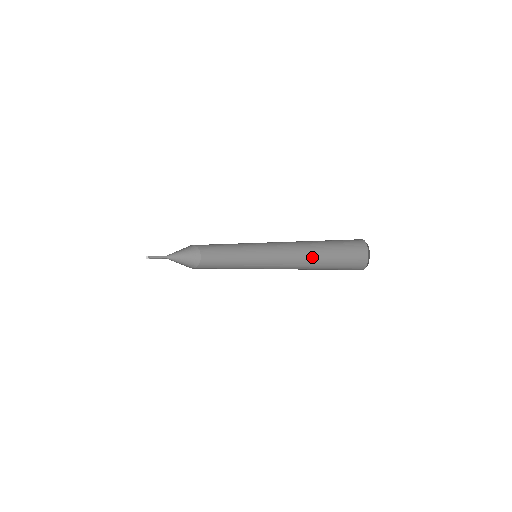
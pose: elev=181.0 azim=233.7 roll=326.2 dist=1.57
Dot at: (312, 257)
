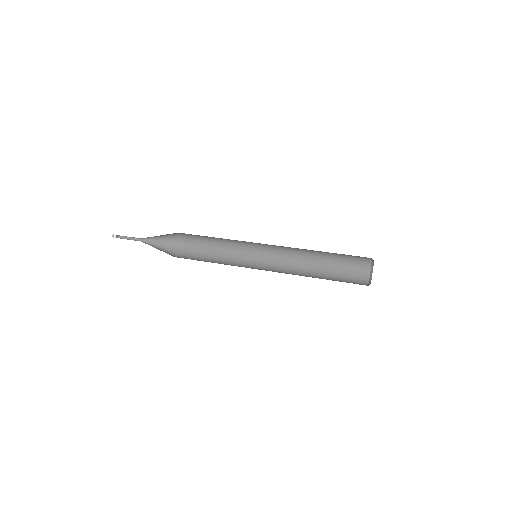
Dot at: (314, 260)
